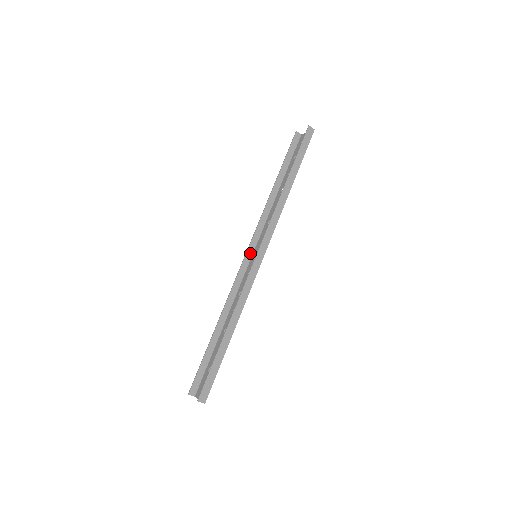
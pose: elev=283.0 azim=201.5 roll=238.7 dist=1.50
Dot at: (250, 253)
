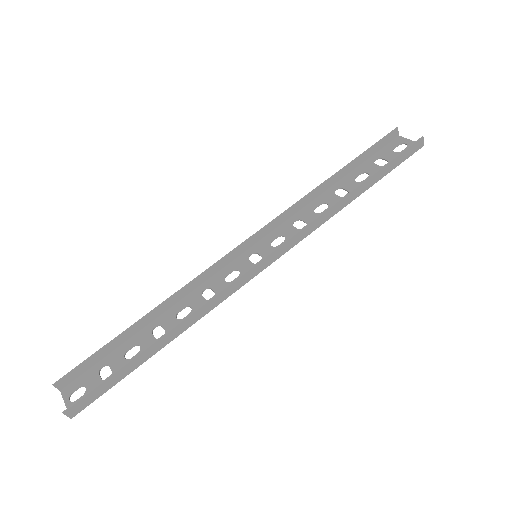
Dot at: (249, 244)
